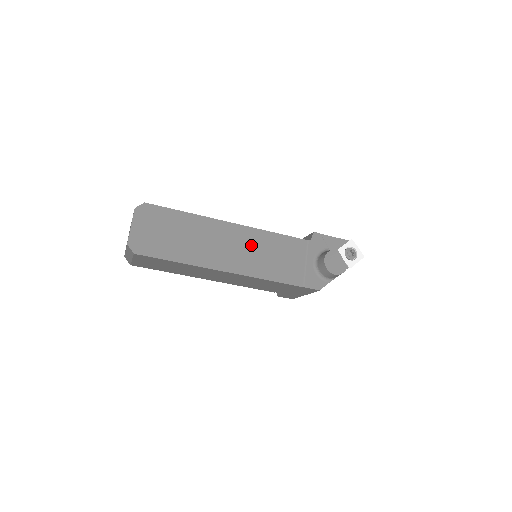
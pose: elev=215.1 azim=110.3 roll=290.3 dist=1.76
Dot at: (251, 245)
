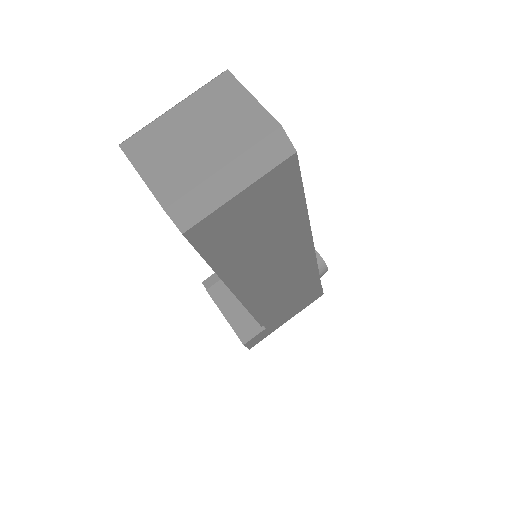
Dot at: occluded
